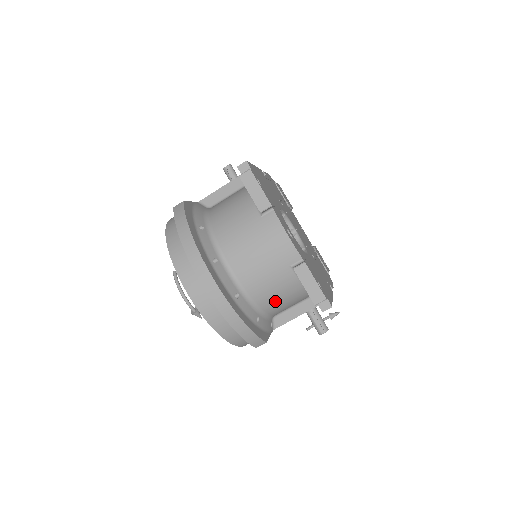
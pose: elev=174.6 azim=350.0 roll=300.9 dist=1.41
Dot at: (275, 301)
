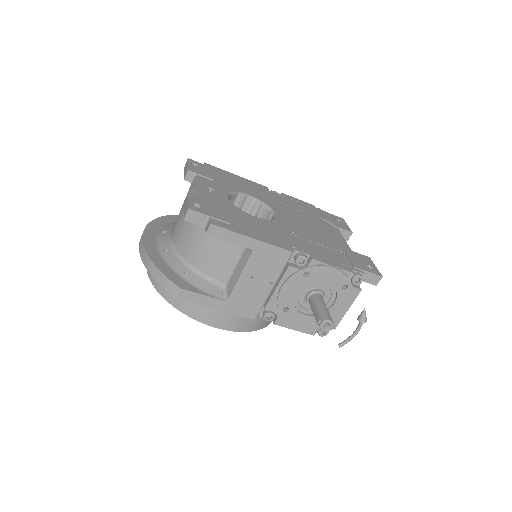
Dot at: (198, 251)
